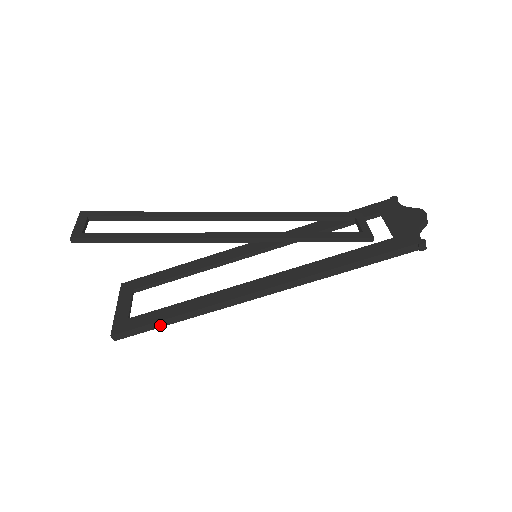
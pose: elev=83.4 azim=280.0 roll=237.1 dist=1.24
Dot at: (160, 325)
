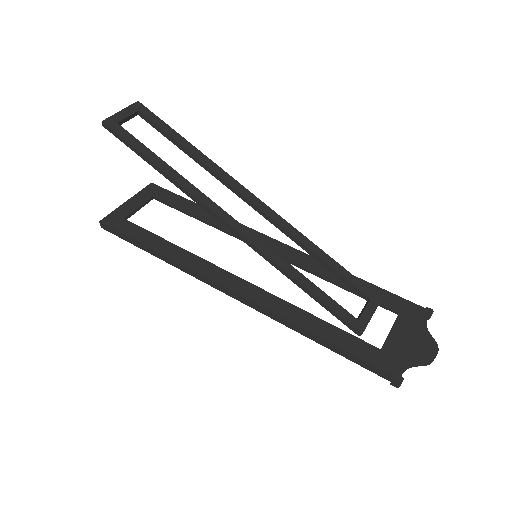
Dot at: (139, 245)
